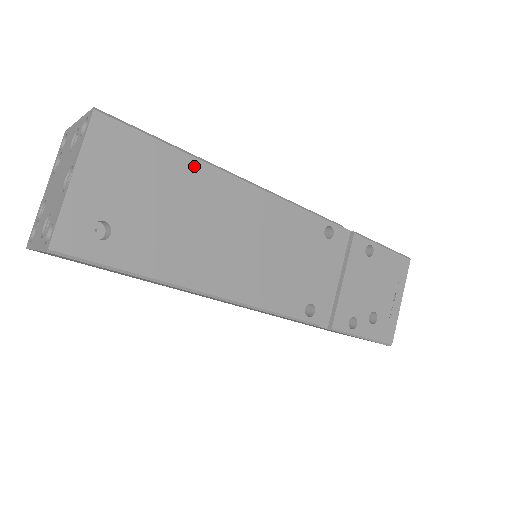
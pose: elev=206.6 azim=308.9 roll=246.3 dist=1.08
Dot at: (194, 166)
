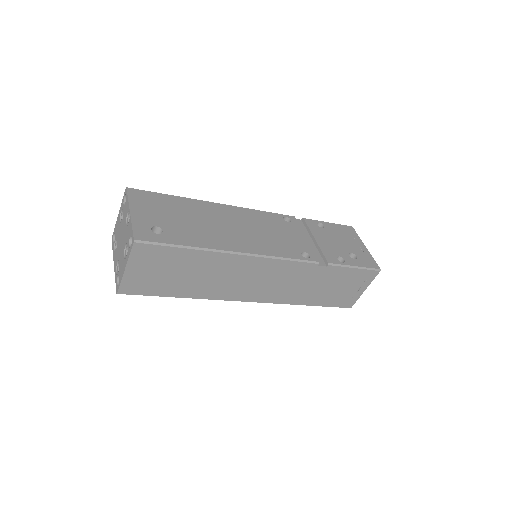
Dot at: (189, 201)
